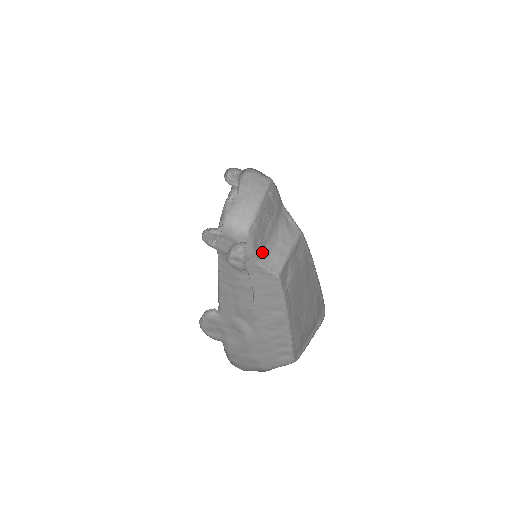
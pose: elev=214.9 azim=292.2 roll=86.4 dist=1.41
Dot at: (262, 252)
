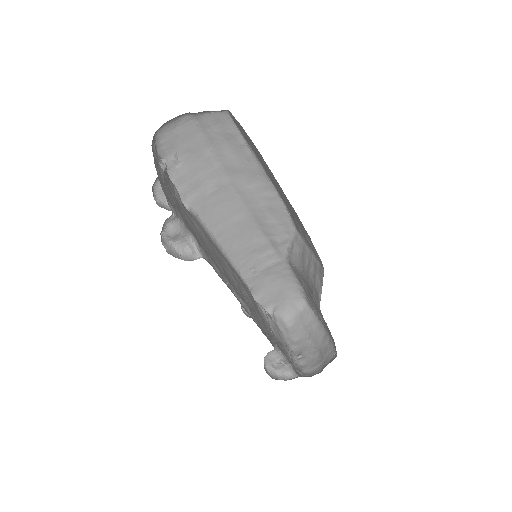
Dot at: occluded
